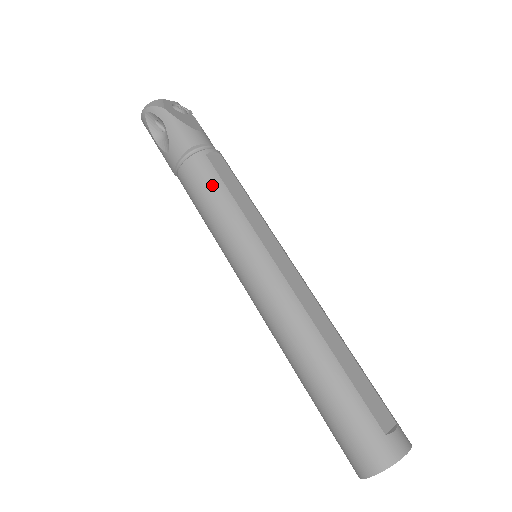
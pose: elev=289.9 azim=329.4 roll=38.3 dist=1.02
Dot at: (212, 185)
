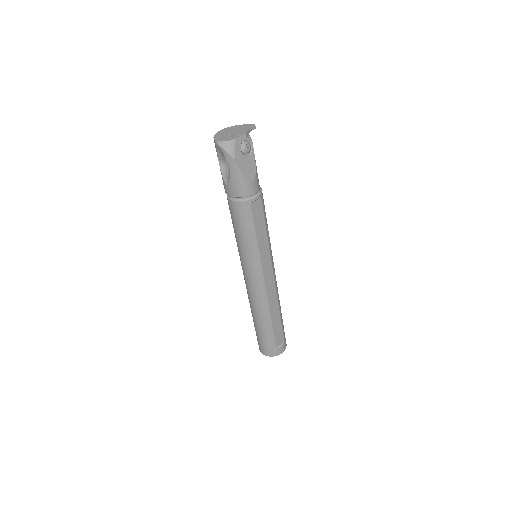
Dot at: (247, 225)
